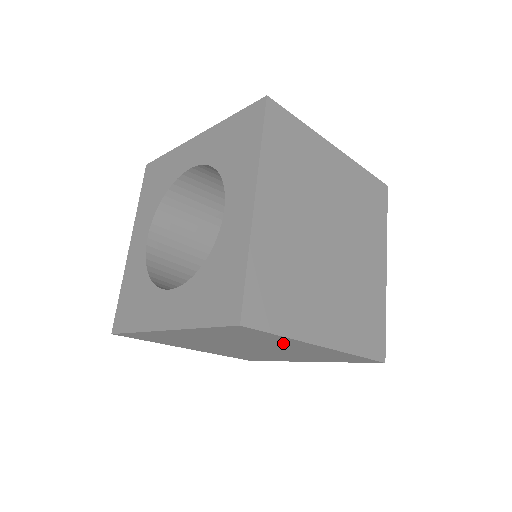
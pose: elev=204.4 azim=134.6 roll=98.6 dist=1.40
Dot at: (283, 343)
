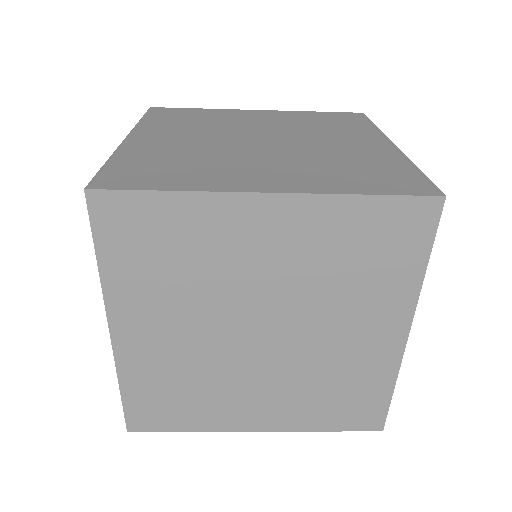
Dot at: occluded
